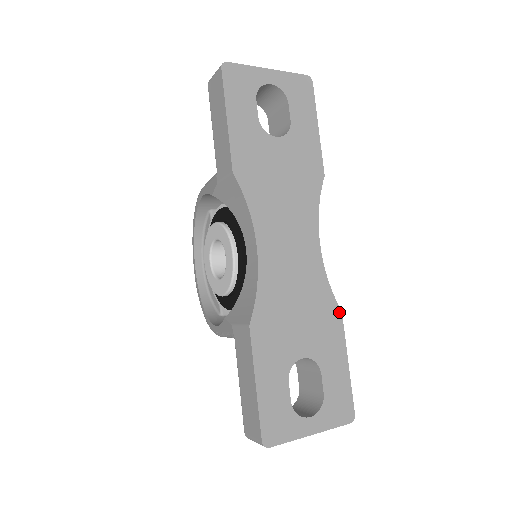
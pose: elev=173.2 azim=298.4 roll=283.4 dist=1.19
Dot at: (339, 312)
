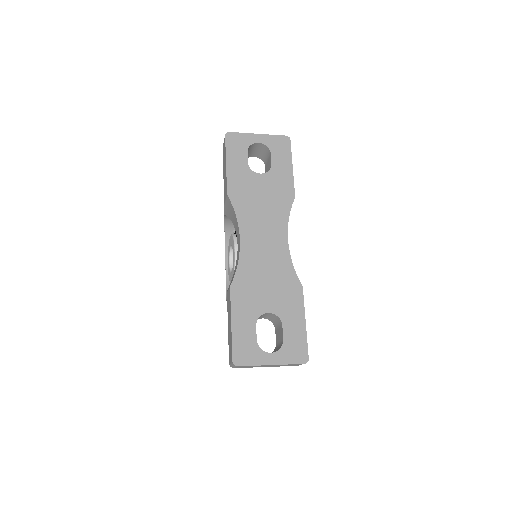
Dot at: (300, 286)
